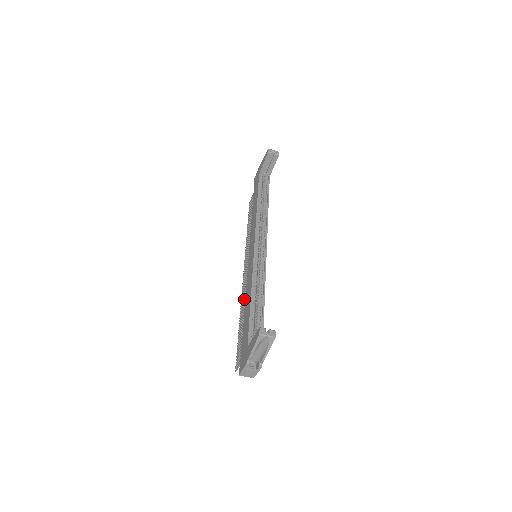
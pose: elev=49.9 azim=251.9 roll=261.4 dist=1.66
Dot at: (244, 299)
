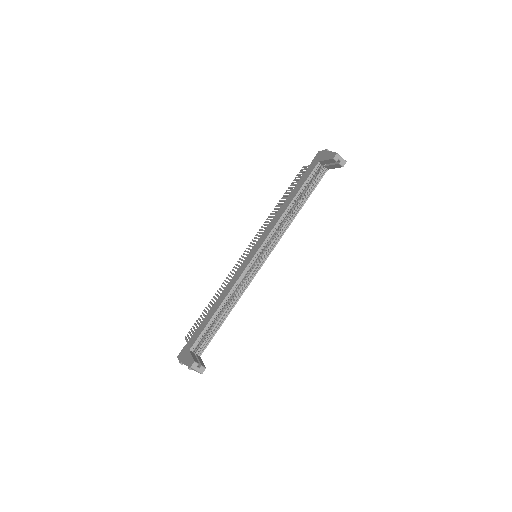
Dot at: (225, 285)
